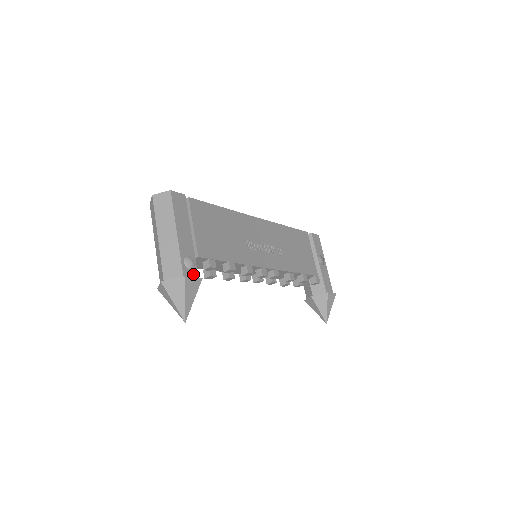
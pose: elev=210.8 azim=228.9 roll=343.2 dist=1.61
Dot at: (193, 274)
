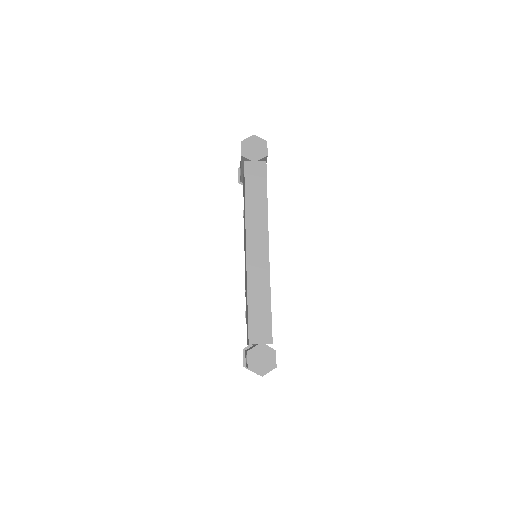
Dot at: occluded
